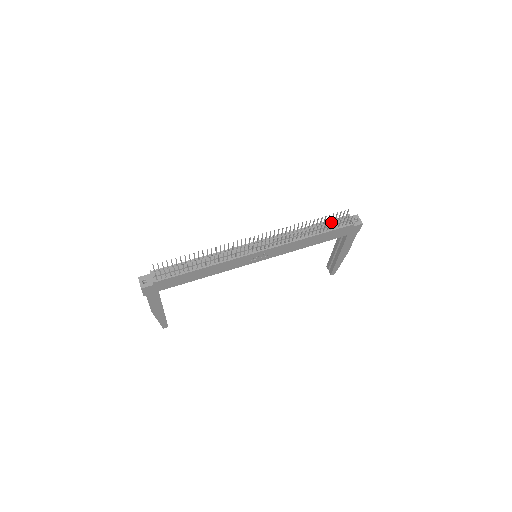
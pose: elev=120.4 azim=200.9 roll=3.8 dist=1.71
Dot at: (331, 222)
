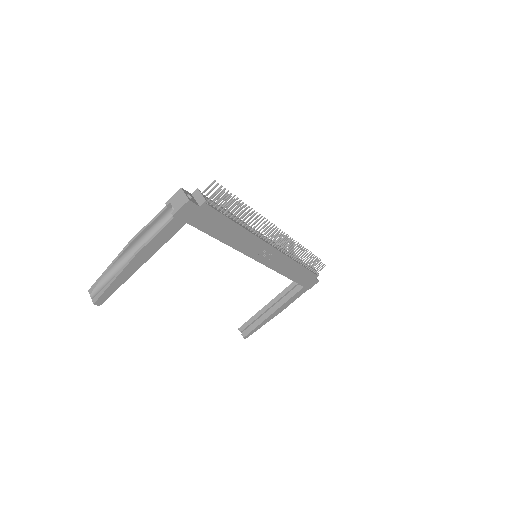
Dot at: occluded
